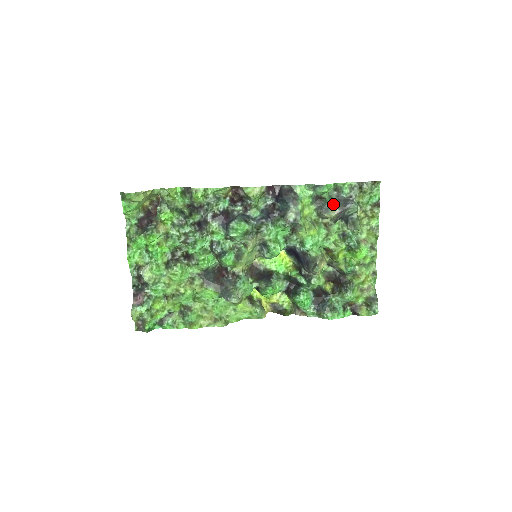
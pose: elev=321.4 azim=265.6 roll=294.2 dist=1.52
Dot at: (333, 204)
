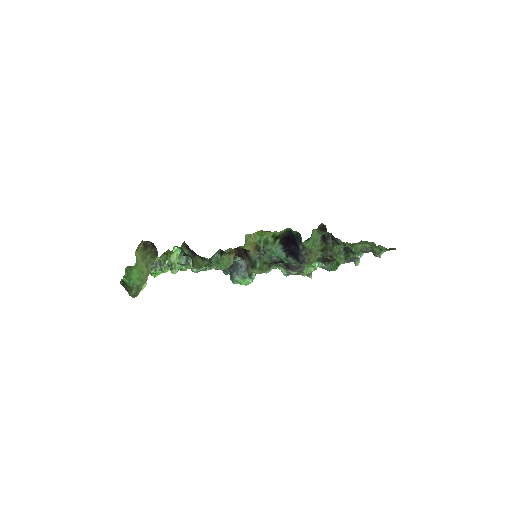
Dot at: occluded
